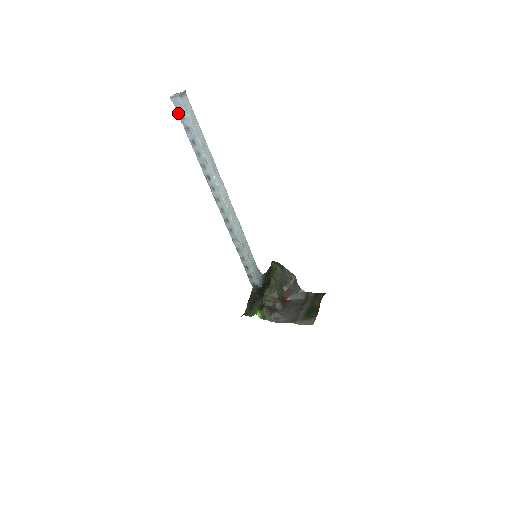
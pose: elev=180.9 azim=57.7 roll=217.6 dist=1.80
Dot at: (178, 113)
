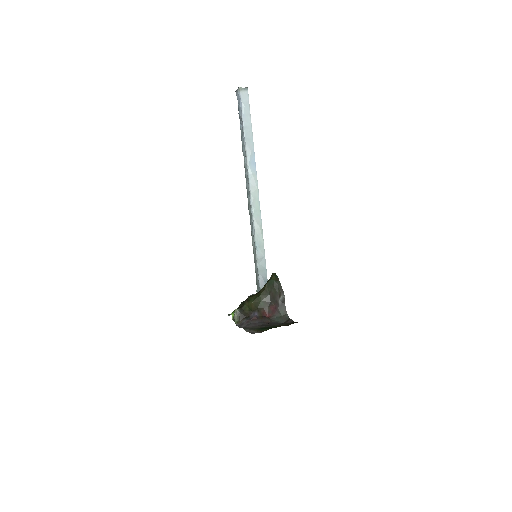
Dot at: (238, 106)
